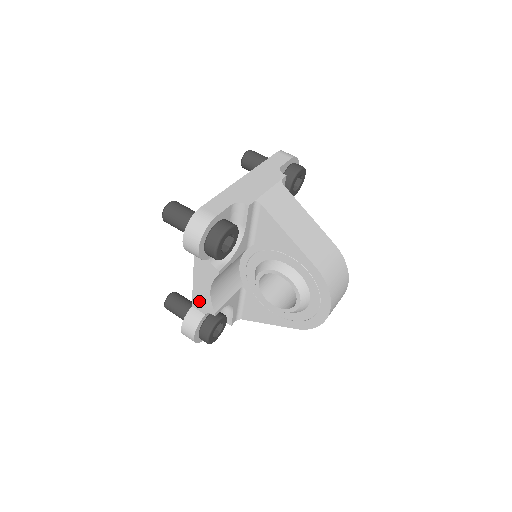
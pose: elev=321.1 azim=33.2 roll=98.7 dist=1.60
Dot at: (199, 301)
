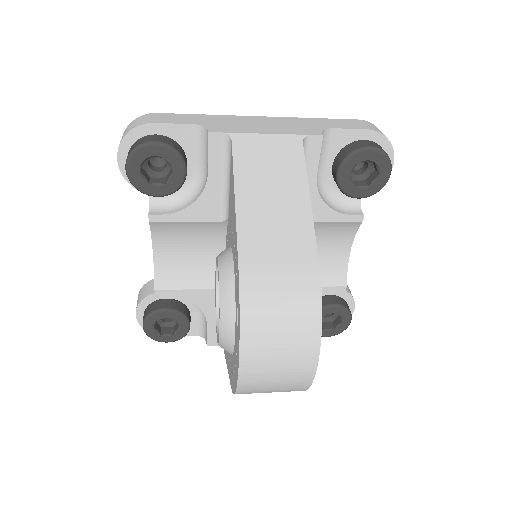
Dot at: occluded
